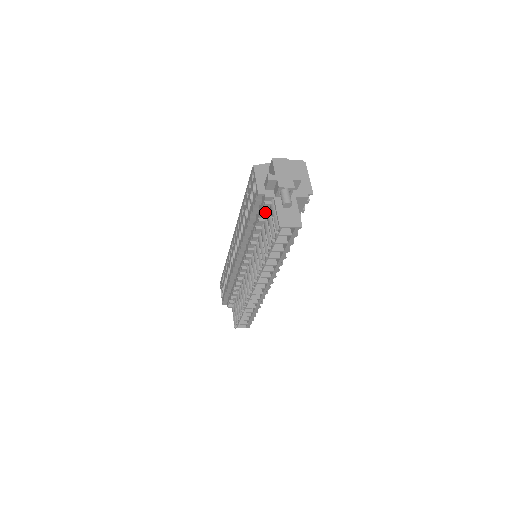
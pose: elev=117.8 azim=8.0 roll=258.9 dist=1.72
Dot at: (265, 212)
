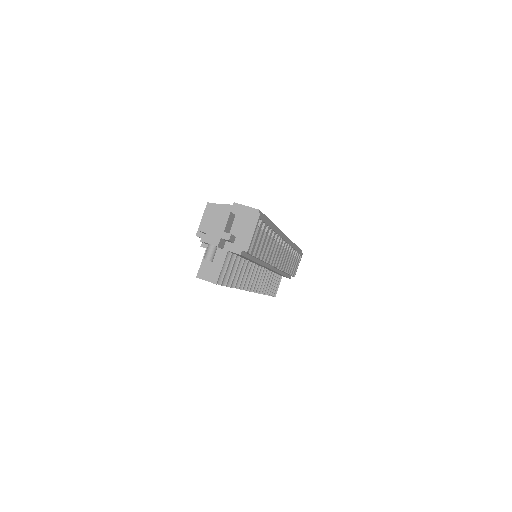
Dot at: occluded
